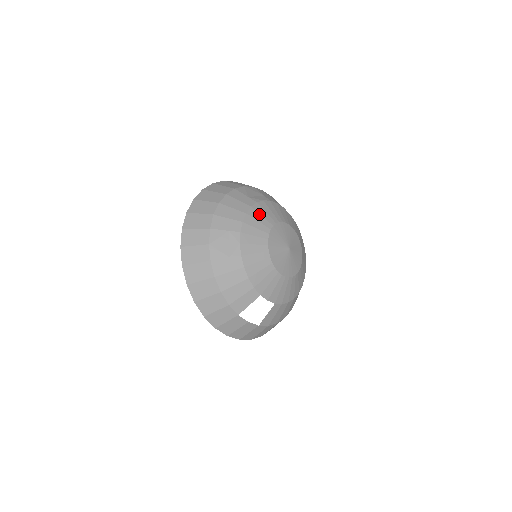
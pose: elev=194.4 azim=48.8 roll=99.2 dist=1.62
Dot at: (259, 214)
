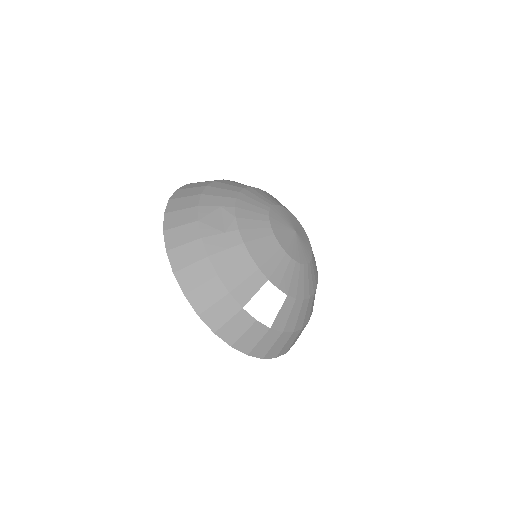
Dot at: (254, 195)
